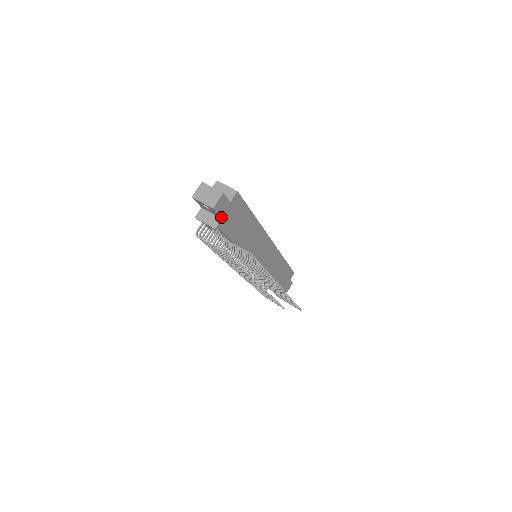
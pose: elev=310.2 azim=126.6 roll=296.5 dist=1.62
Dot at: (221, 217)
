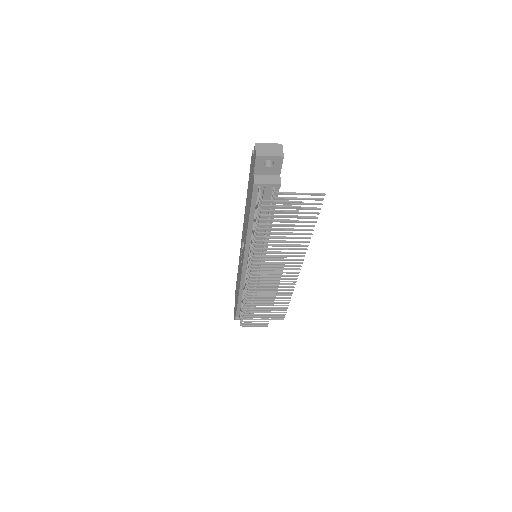
Dot at: (280, 173)
